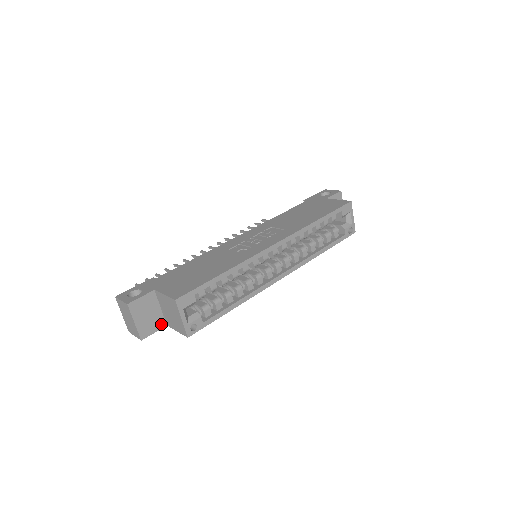
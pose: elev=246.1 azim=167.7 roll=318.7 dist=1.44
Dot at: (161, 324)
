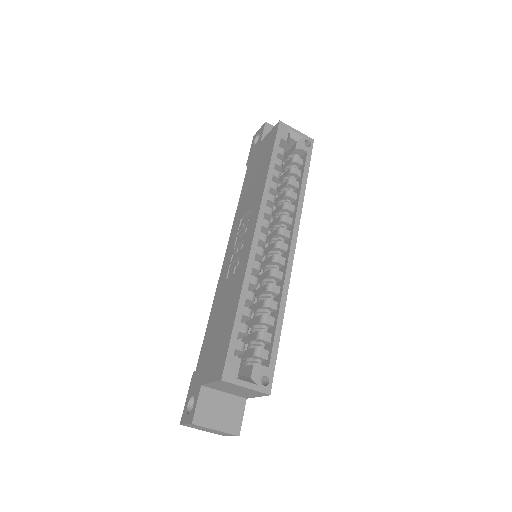
Dot at: (240, 404)
